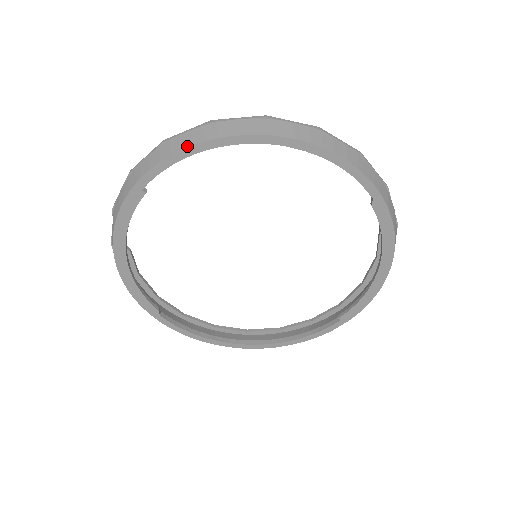
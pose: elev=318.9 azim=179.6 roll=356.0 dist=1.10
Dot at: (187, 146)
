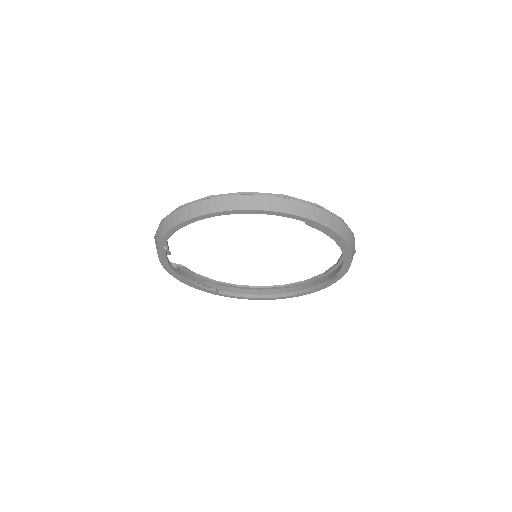
Dot at: (171, 228)
